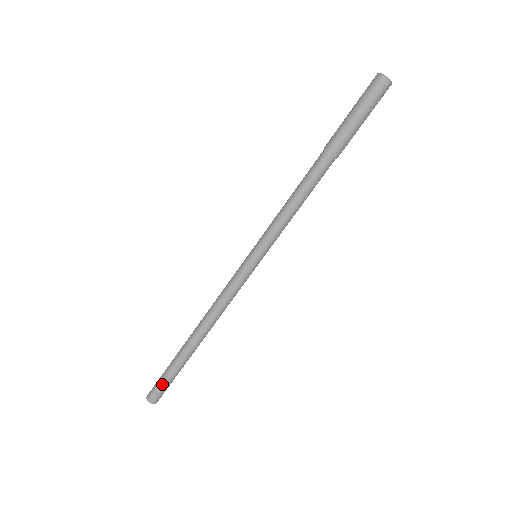
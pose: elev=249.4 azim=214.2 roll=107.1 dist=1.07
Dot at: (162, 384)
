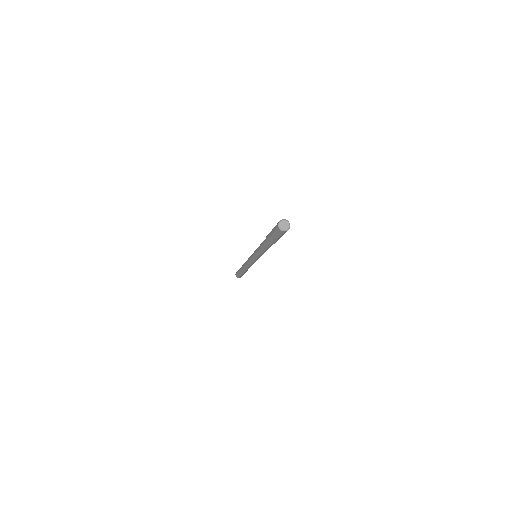
Dot at: (238, 275)
